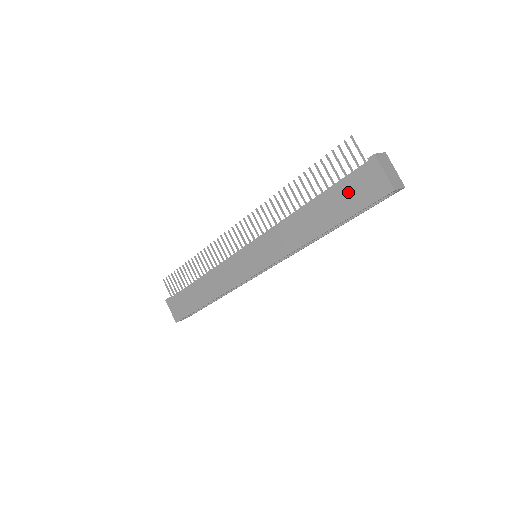
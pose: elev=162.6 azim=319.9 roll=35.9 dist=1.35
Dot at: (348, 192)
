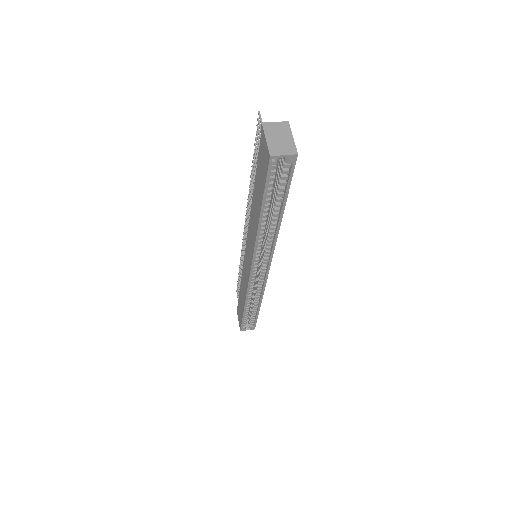
Dot at: (260, 170)
